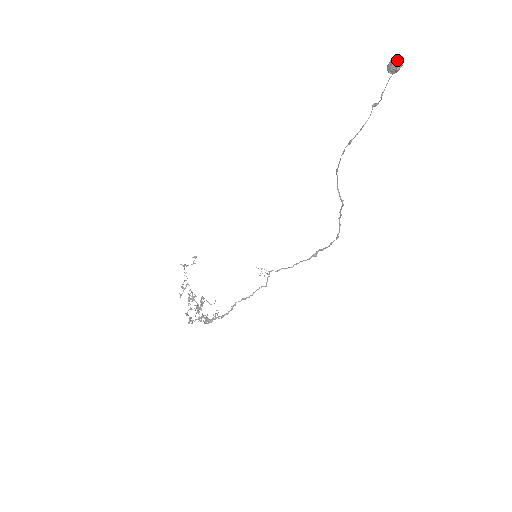
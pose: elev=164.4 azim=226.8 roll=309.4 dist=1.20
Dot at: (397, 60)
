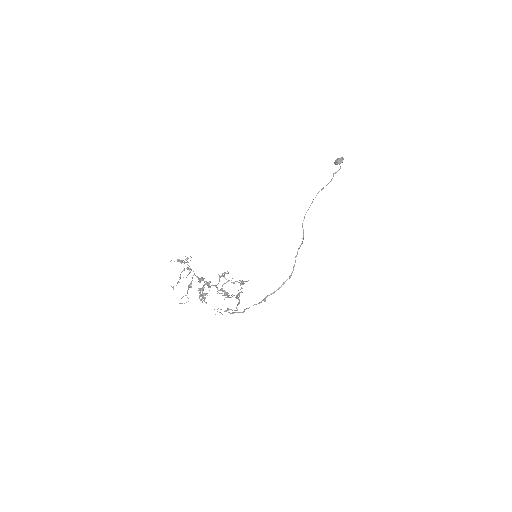
Dot at: (342, 157)
